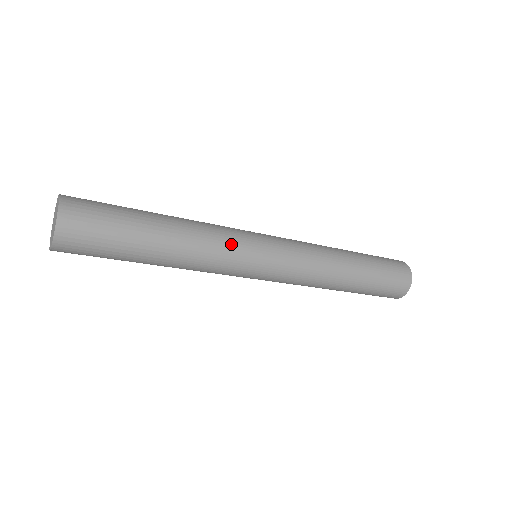
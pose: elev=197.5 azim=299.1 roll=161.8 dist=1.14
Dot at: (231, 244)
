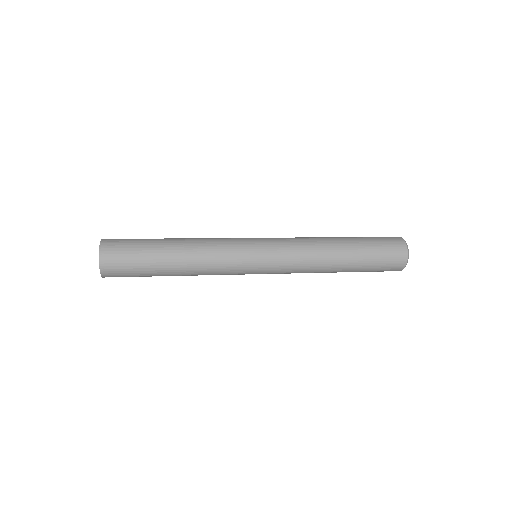
Dot at: (227, 250)
